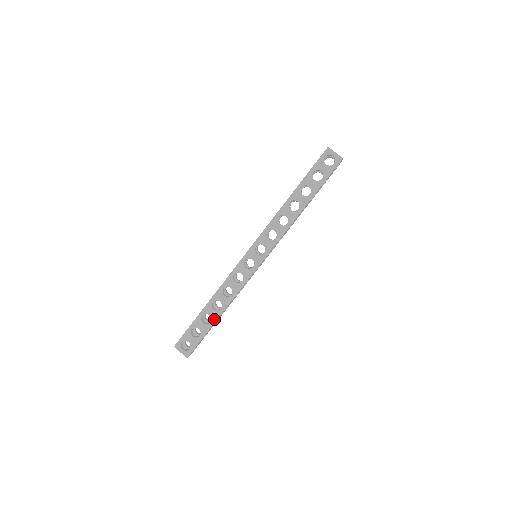
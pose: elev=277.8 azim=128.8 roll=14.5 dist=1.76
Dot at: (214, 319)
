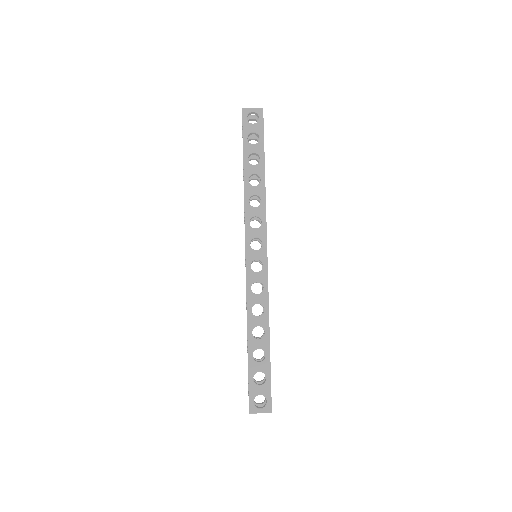
Dot at: (267, 348)
